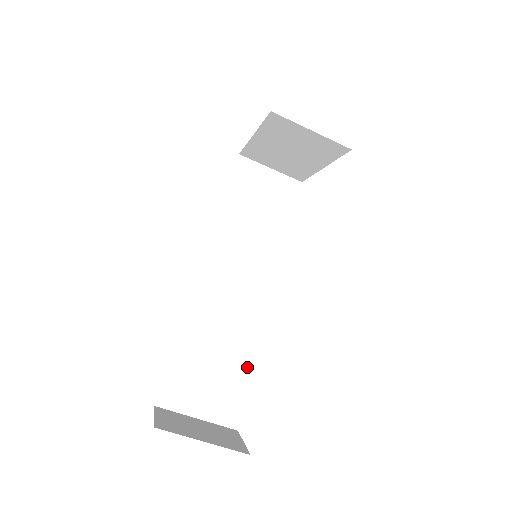
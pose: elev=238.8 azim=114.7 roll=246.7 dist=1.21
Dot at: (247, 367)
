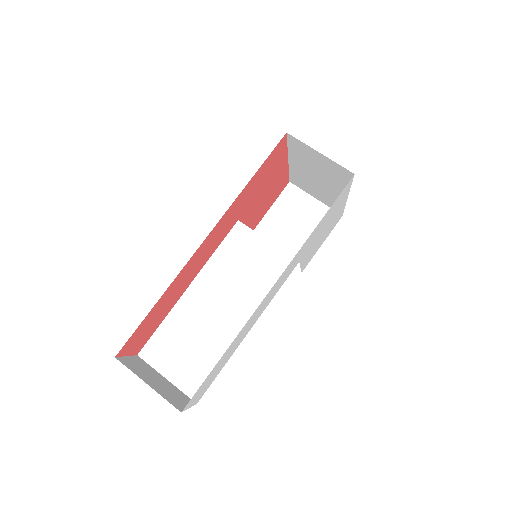
Dot at: (221, 350)
